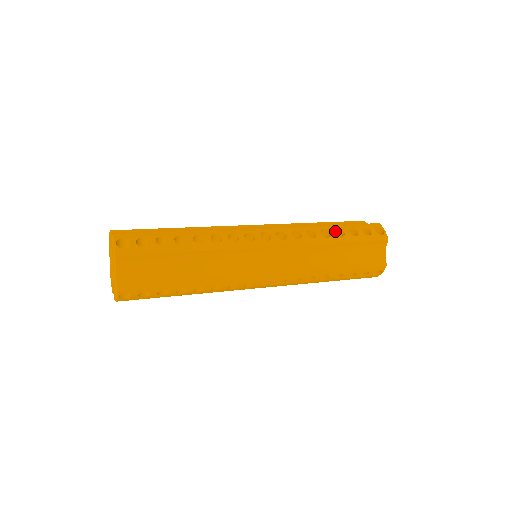
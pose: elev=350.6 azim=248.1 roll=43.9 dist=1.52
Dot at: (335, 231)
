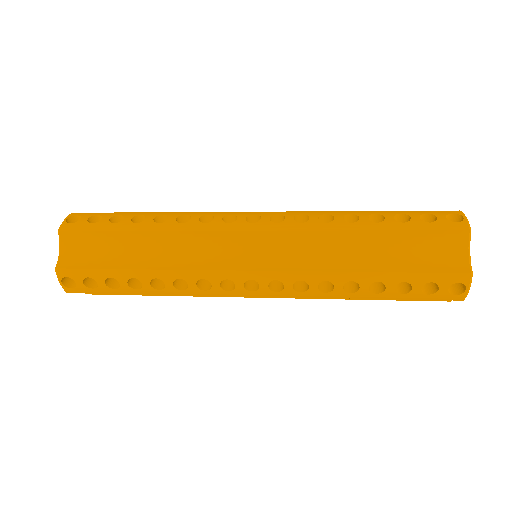
Dot at: (373, 219)
